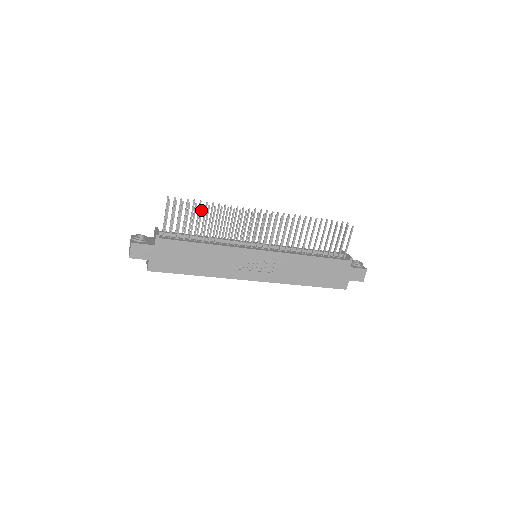
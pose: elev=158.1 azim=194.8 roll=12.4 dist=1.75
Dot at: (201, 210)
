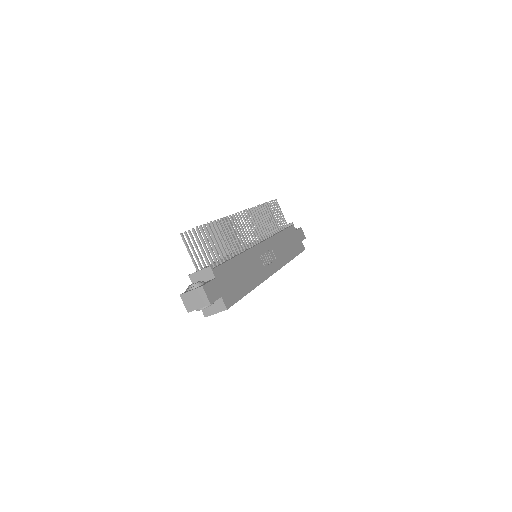
Dot at: (214, 228)
